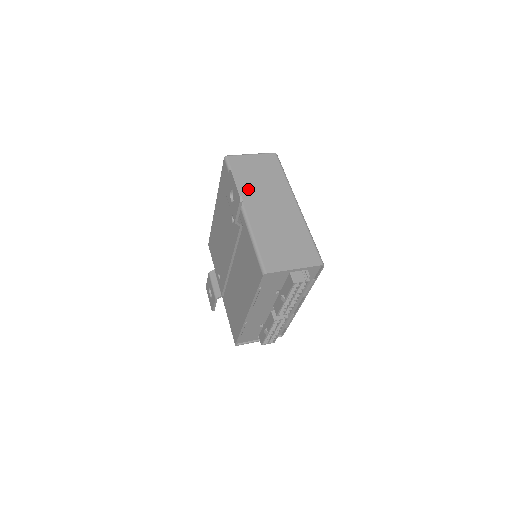
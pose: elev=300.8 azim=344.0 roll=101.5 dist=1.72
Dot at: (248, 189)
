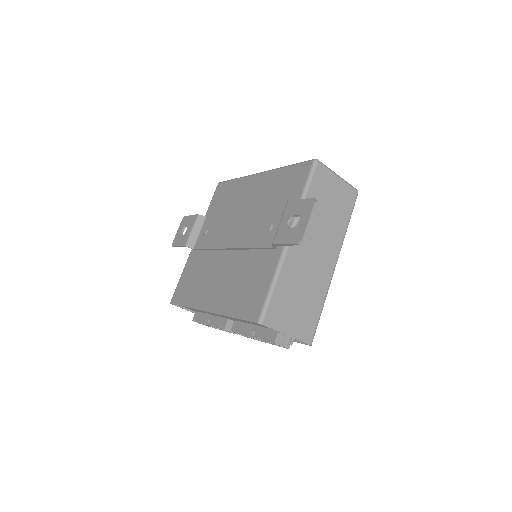
Dot at: occluded
